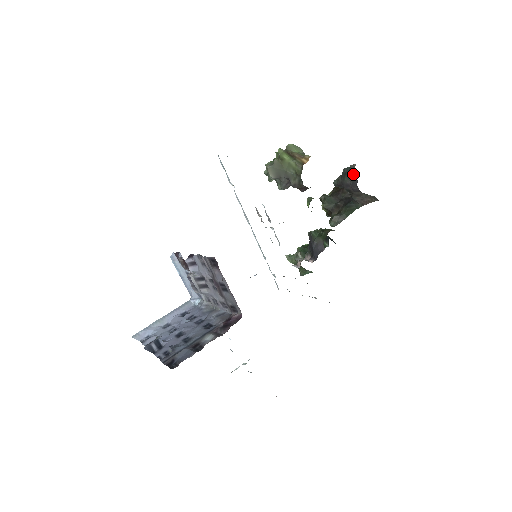
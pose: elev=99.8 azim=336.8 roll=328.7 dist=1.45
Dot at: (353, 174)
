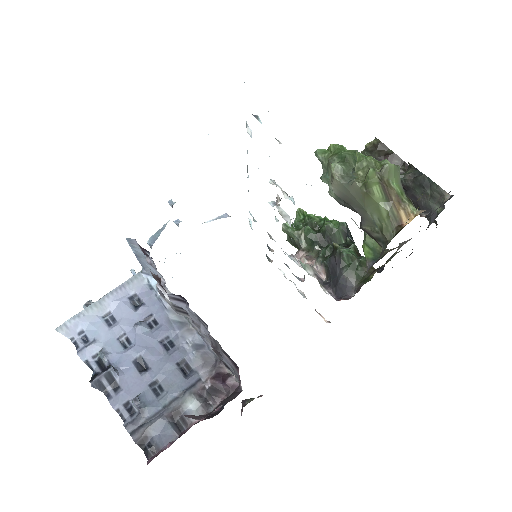
Dot at: (434, 198)
